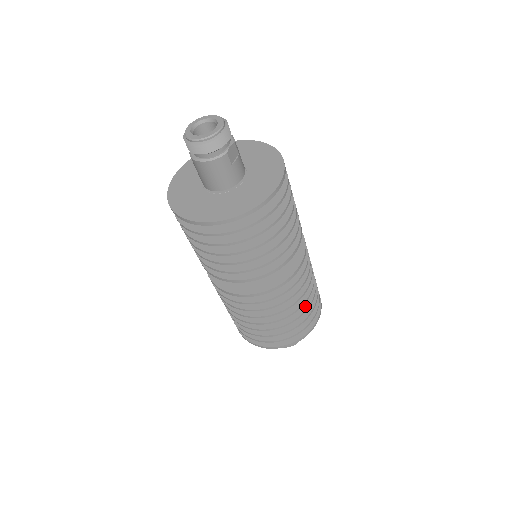
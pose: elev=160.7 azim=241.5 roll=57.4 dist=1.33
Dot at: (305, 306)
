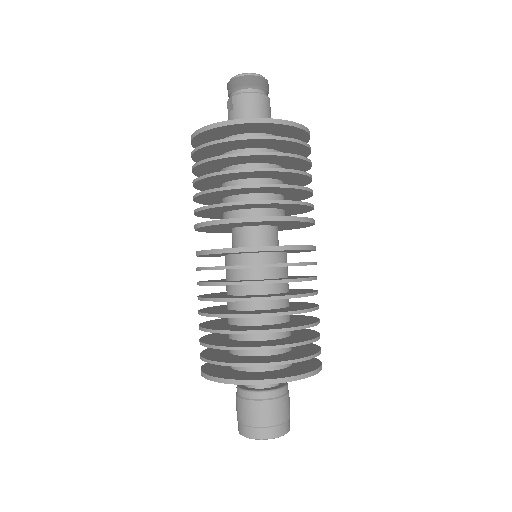
Dot at: (313, 317)
